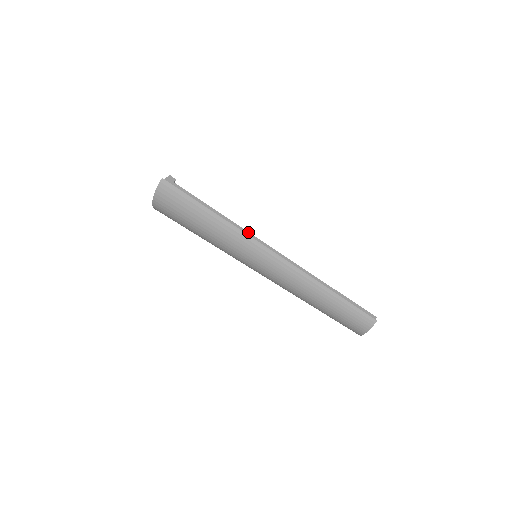
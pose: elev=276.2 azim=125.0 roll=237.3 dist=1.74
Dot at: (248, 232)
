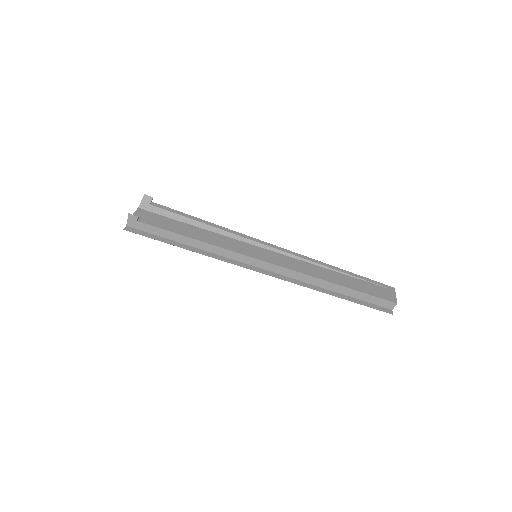
Dot at: (235, 252)
